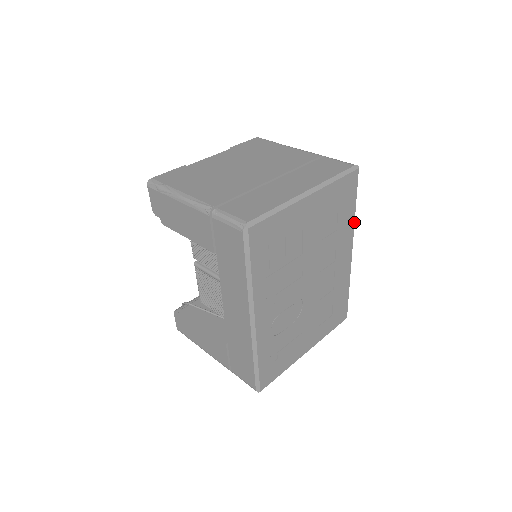
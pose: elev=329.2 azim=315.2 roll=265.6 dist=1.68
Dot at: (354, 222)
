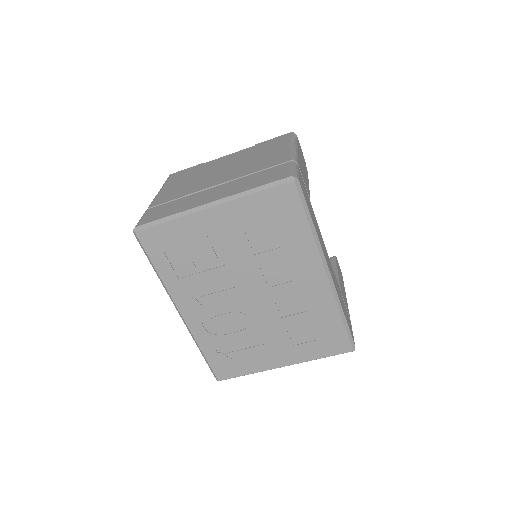
Dot at: (315, 241)
